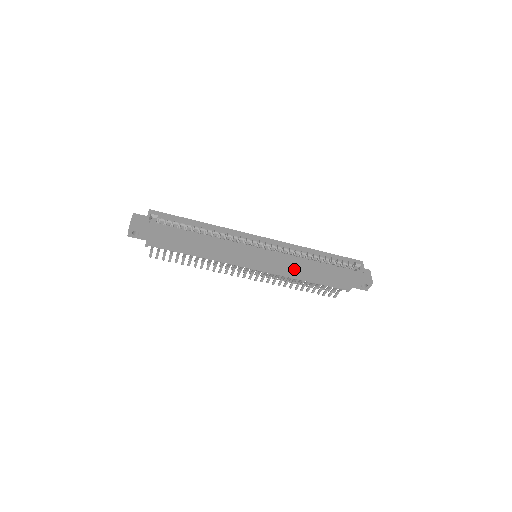
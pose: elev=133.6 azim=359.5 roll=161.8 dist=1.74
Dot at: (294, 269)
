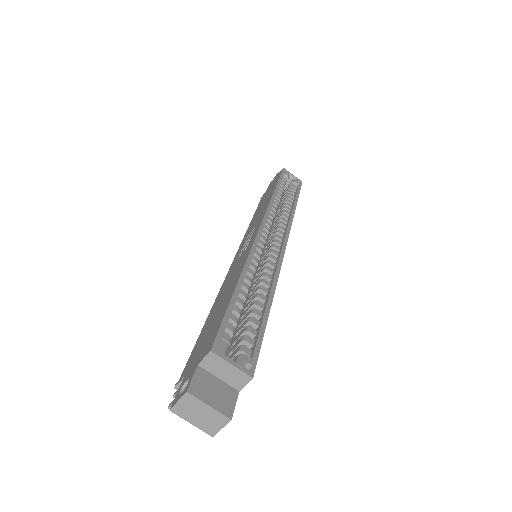
Dot at: occluded
